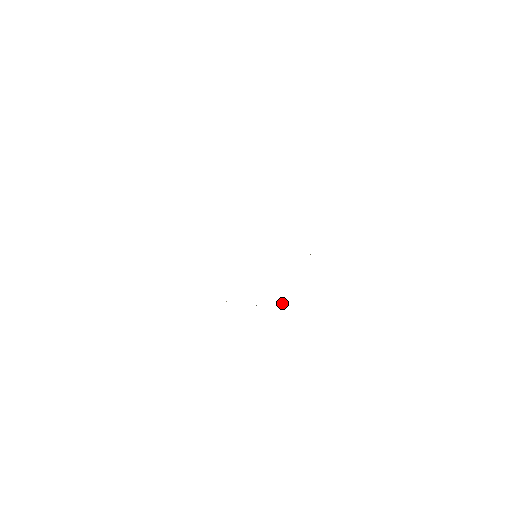
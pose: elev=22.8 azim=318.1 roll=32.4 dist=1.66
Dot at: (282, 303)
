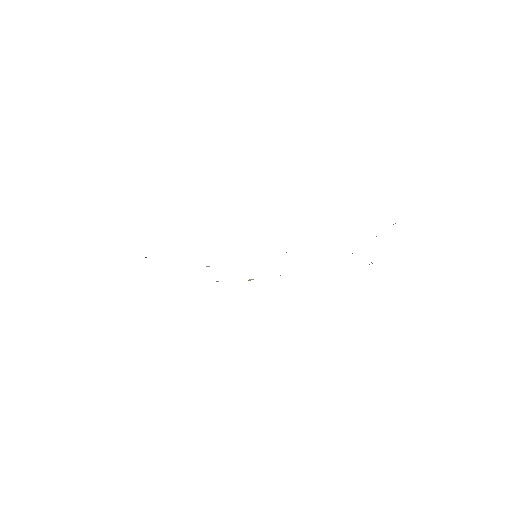
Dot at: (248, 280)
